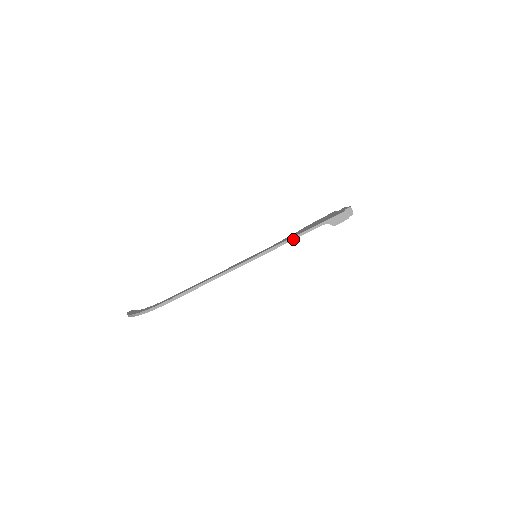
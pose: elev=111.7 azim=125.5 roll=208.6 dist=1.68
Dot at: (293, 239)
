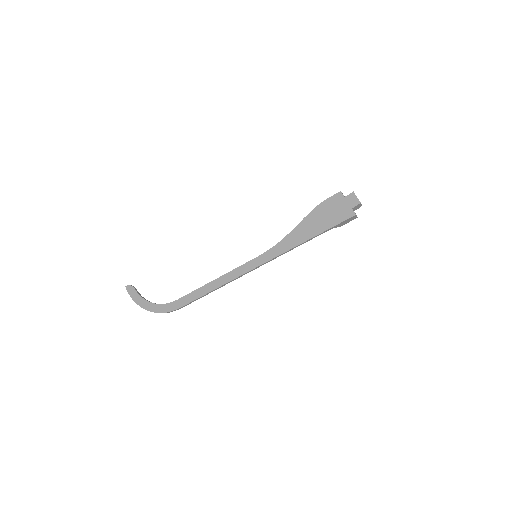
Dot at: occluded
